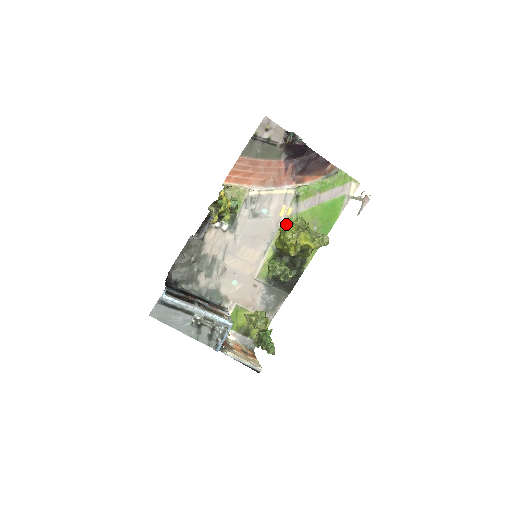
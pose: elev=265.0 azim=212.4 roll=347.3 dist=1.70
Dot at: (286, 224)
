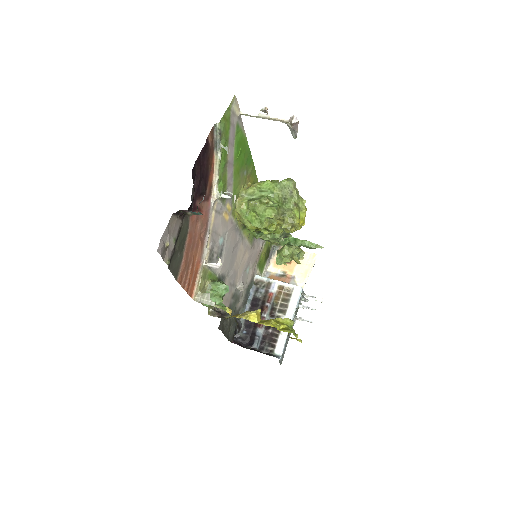
Dot at: (259, 226)
